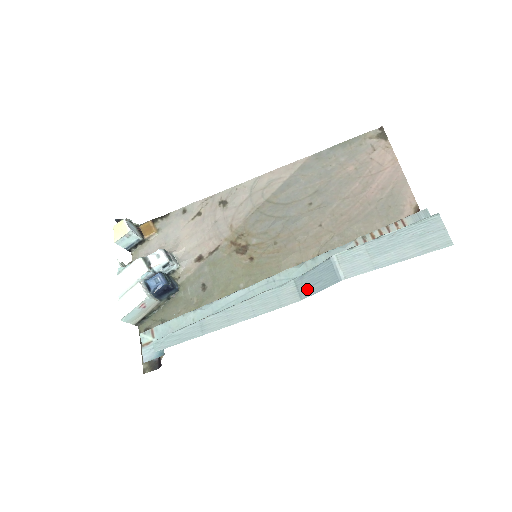
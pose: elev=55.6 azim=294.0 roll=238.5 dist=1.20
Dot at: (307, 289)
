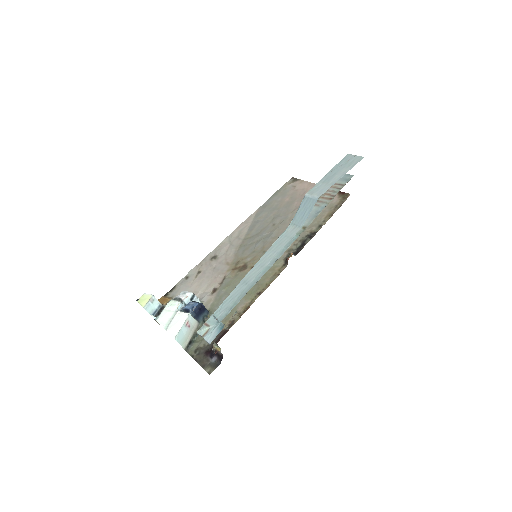
Dot at: (301, 220)
